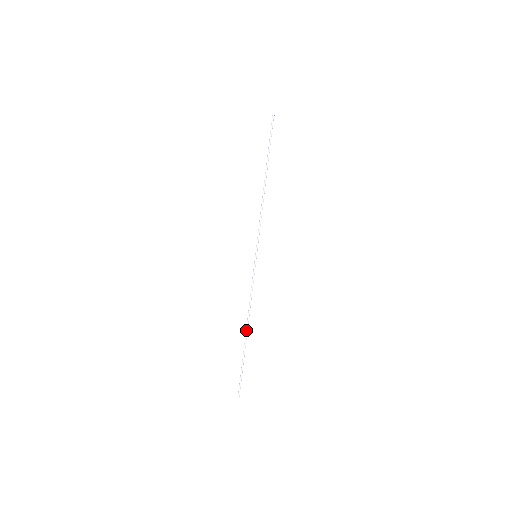
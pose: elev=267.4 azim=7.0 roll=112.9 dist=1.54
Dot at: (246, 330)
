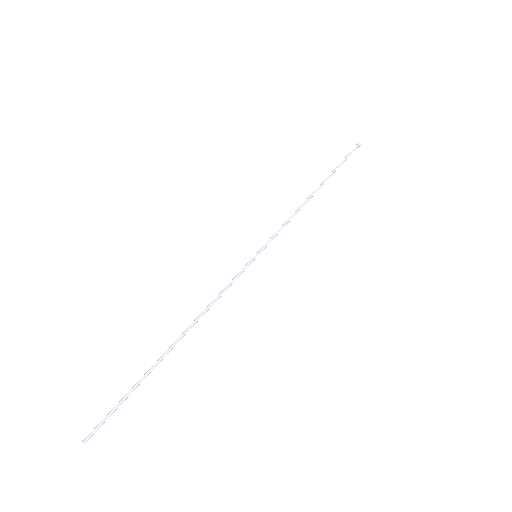
Dot at: (178, 338)
